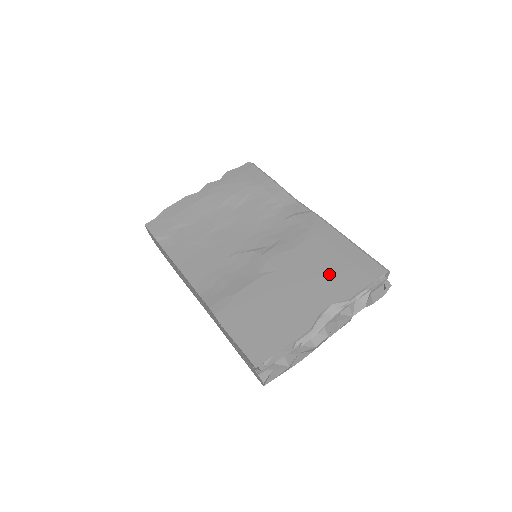
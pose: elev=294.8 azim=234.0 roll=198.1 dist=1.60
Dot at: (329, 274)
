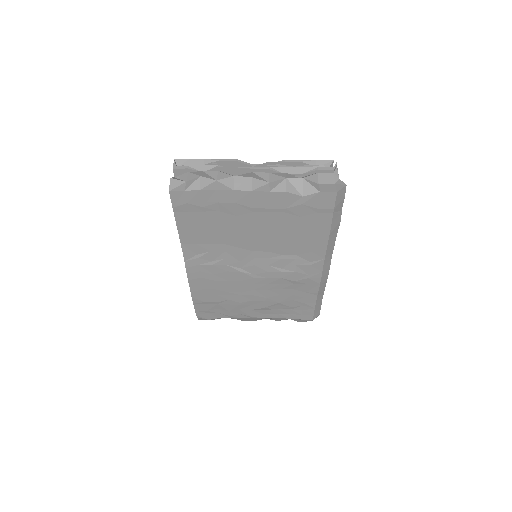
Dot at: occluded
